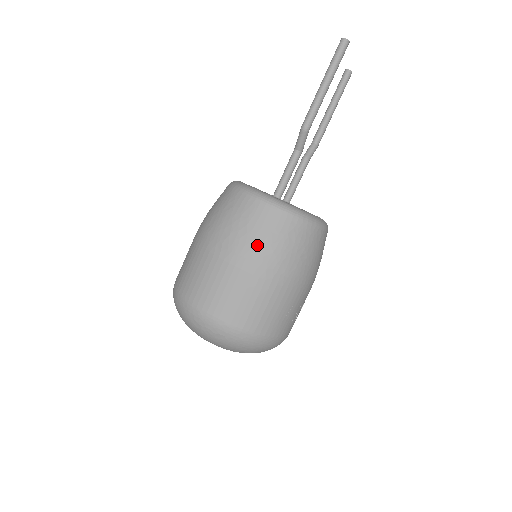
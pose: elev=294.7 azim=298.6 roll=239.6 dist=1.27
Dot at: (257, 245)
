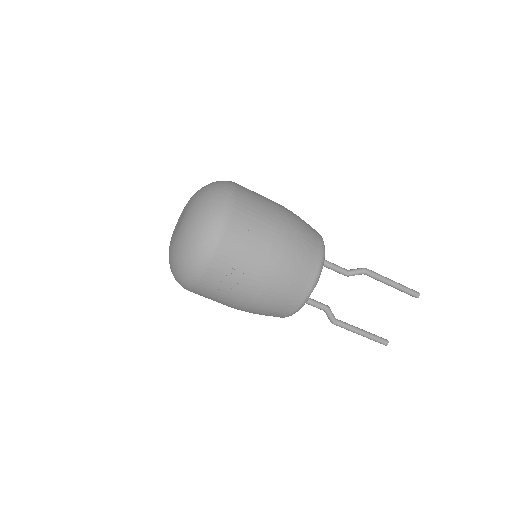
Dot at: (297, 217)
